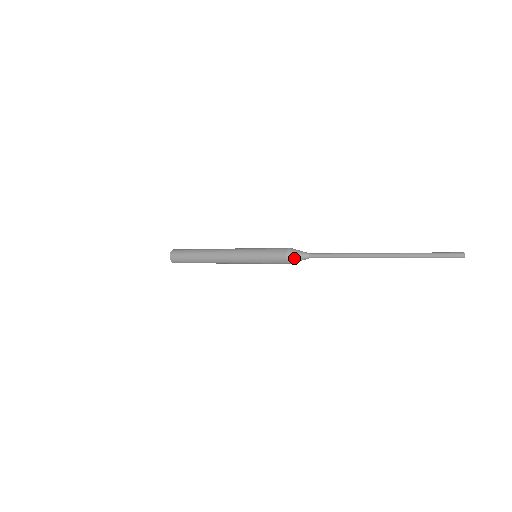
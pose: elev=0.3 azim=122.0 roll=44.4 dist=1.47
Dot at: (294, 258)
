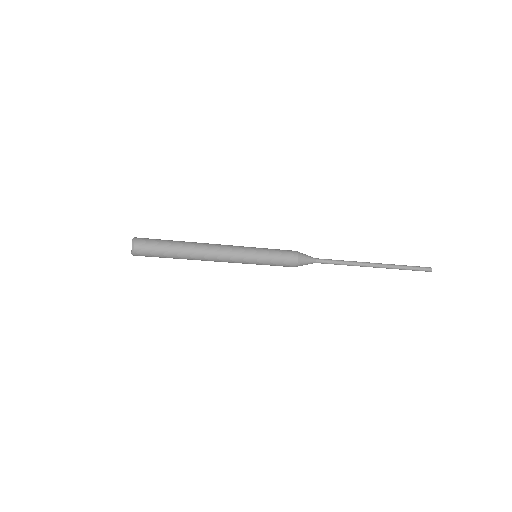
Dot at: (304, 256)
